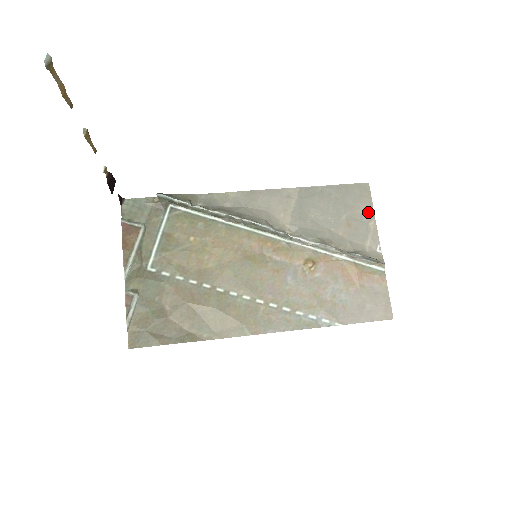
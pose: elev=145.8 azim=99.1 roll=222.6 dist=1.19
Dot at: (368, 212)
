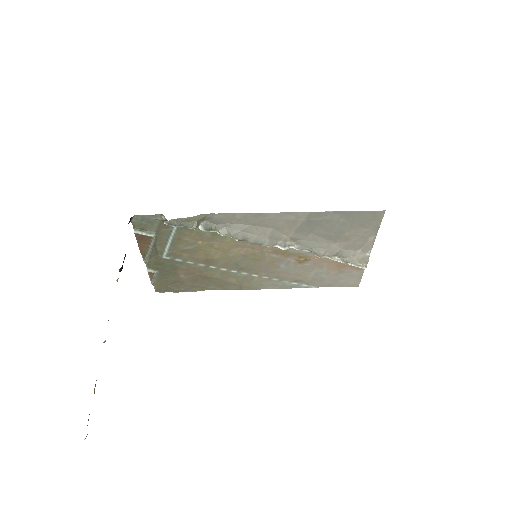
Dot at: (372, 230)
